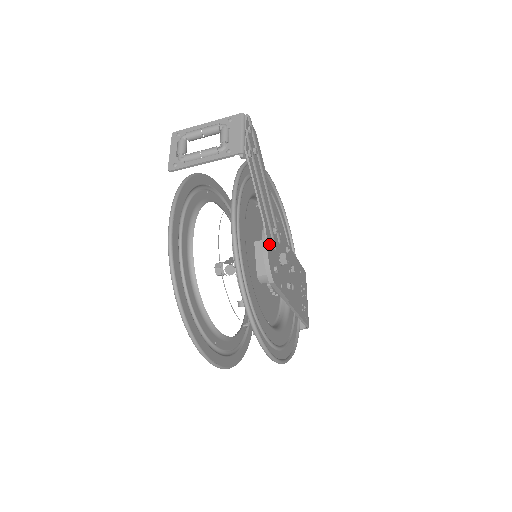
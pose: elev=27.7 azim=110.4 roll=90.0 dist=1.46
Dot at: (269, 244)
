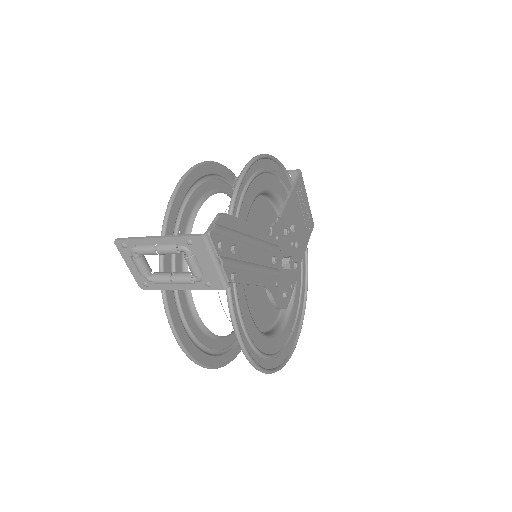
Dot at: (274, 290)
